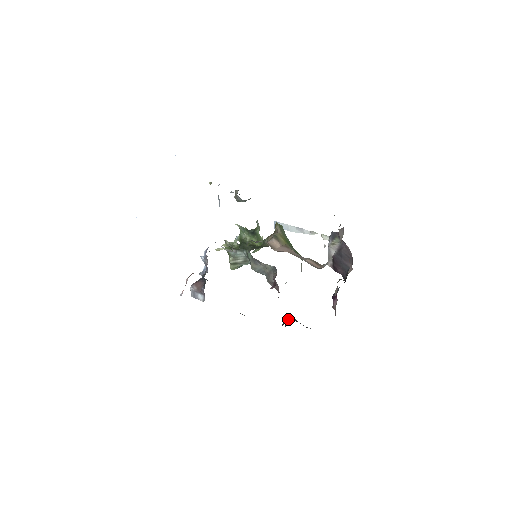
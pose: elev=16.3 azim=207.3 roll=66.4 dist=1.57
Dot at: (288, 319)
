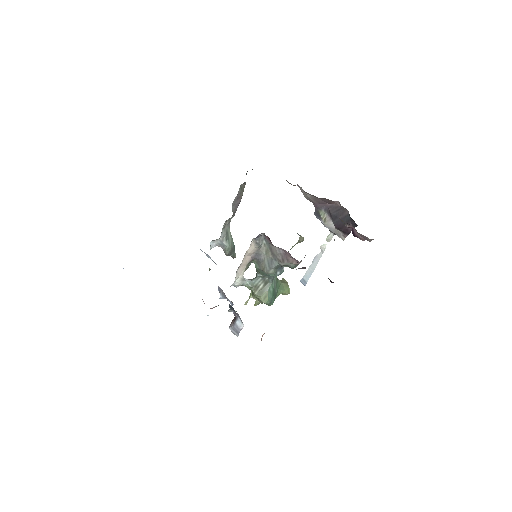
Dot at: occluded
